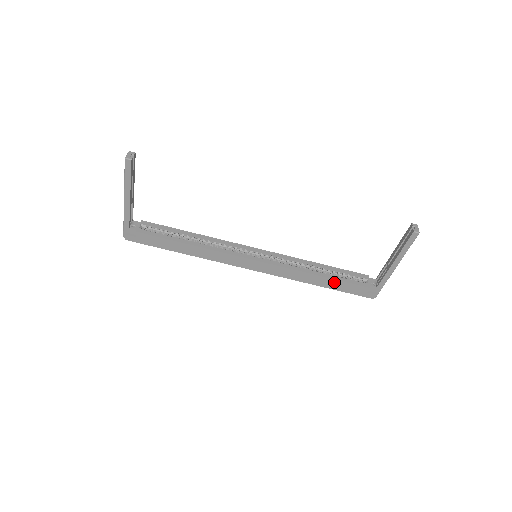
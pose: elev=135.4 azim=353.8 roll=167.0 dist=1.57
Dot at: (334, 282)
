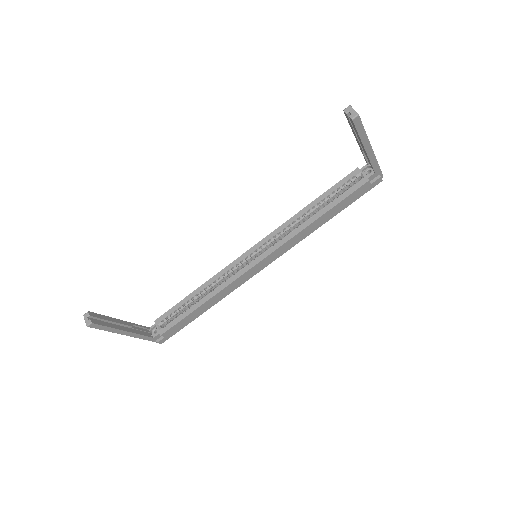
Dot at: (335, 208)
